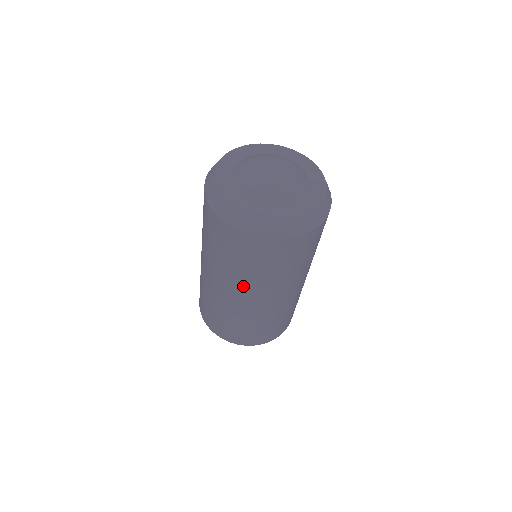
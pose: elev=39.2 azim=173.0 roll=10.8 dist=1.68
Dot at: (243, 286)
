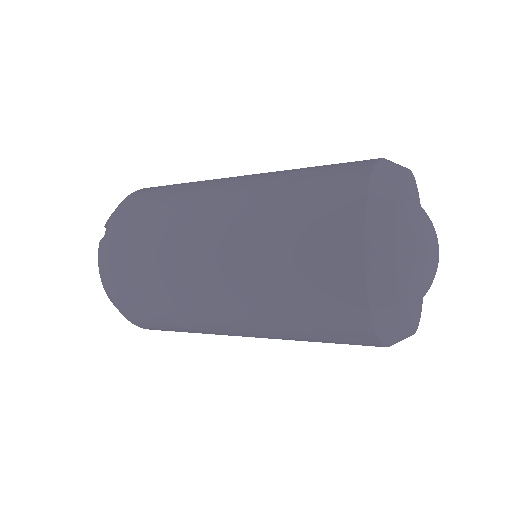
Dot at: (254, 317)
